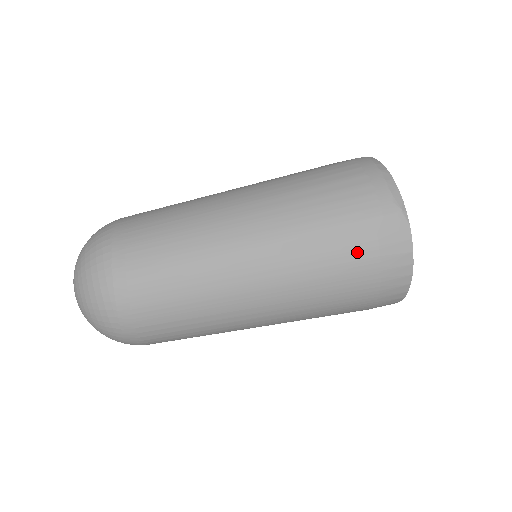
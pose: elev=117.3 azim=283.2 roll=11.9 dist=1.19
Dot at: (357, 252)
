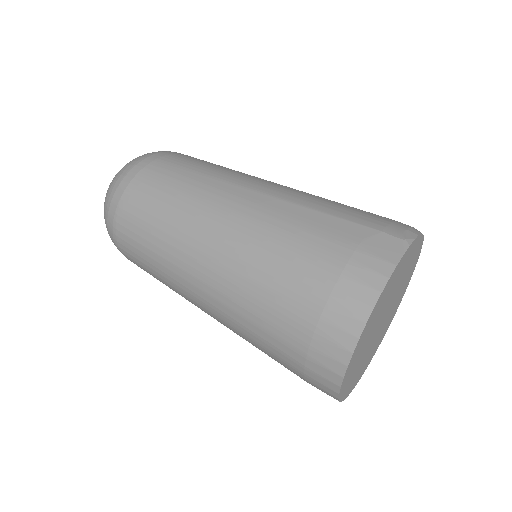
Dot at: (331, 240)
